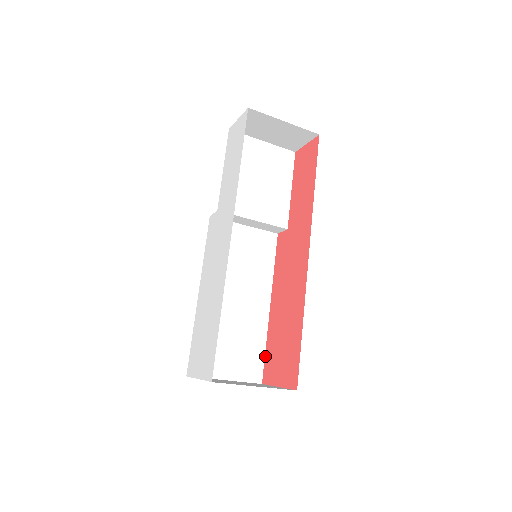
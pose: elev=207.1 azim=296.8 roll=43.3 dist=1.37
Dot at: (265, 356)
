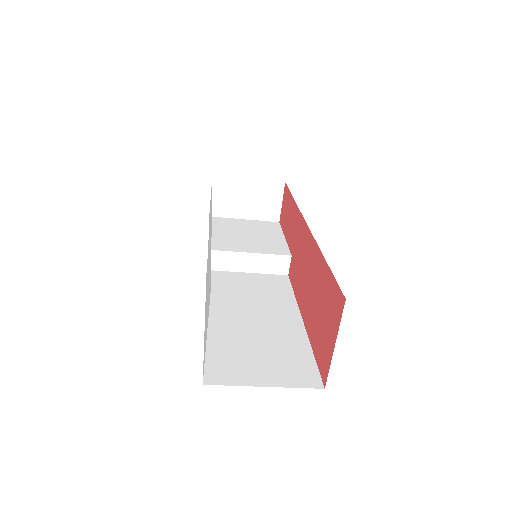
Dot at: (316, 360)
